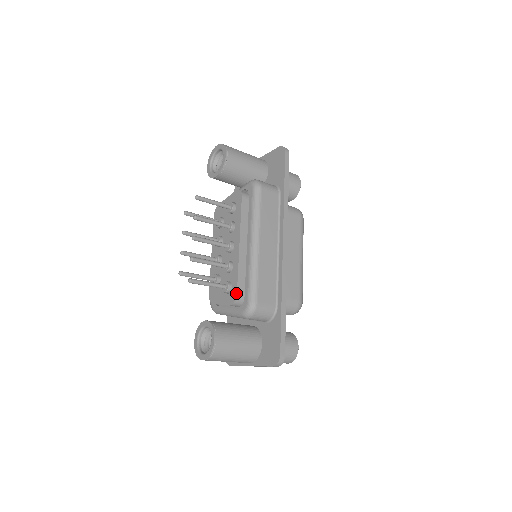
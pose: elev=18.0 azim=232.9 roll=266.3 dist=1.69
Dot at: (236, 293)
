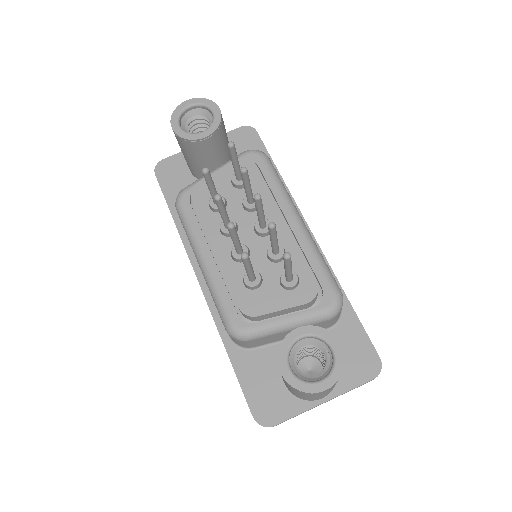
Dot at: (315, 281)
